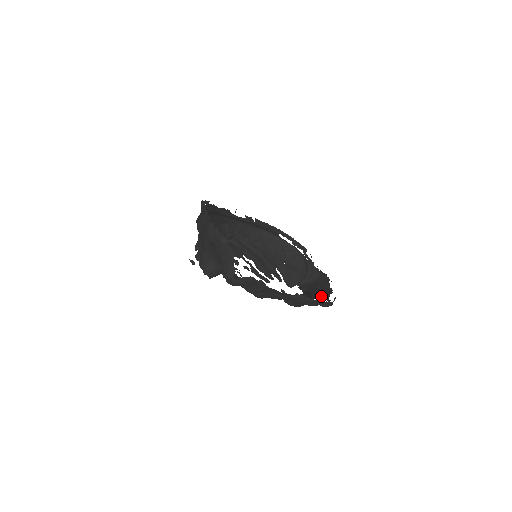
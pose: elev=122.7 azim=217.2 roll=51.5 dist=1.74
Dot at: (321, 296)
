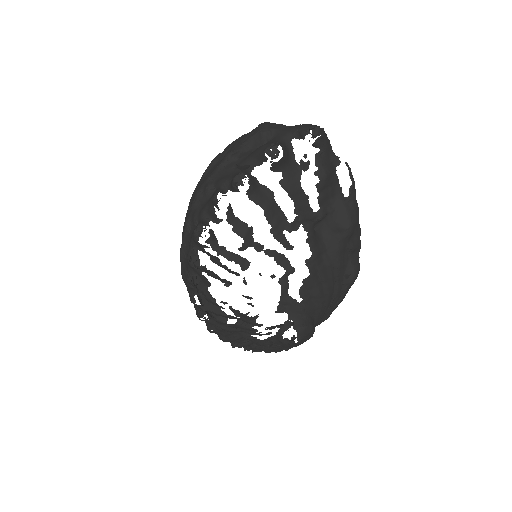
Dot at: occluded
